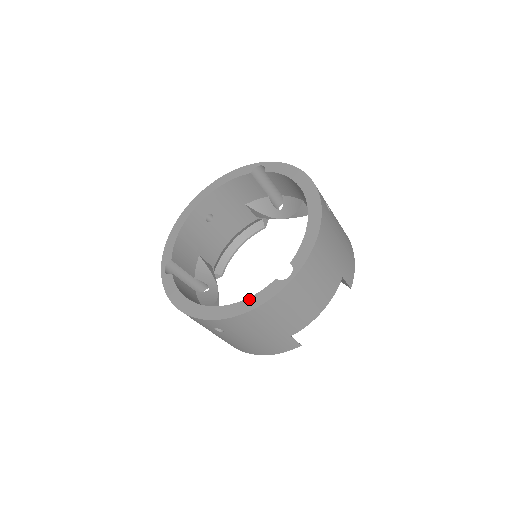
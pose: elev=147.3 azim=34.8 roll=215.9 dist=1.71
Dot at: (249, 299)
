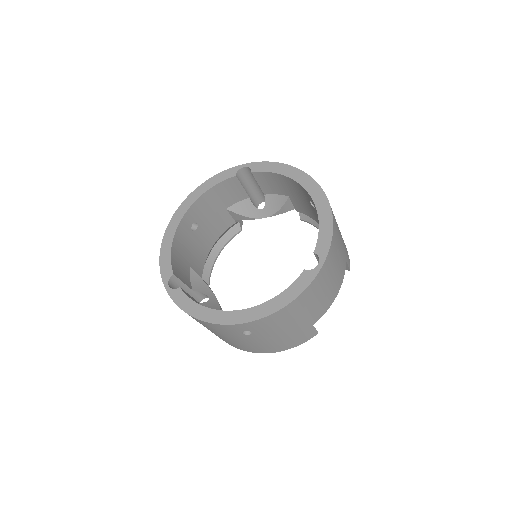
Dot at: (282, 294)
